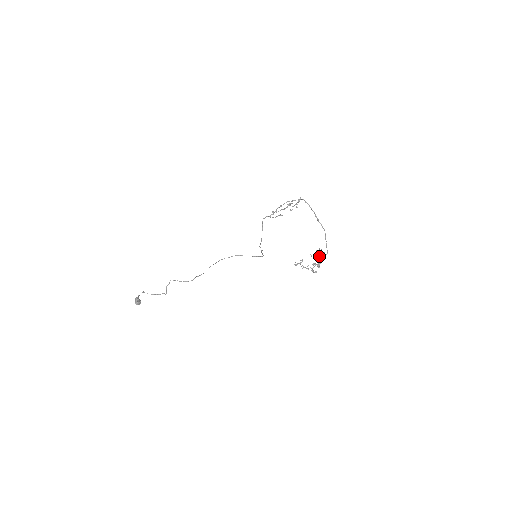
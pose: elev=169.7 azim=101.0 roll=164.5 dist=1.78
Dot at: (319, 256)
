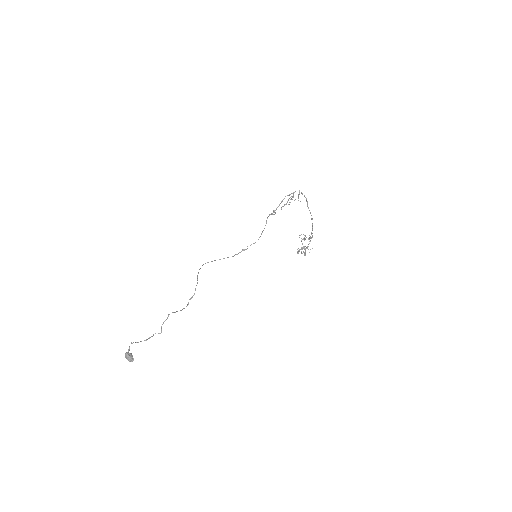
Dot at: occluded
